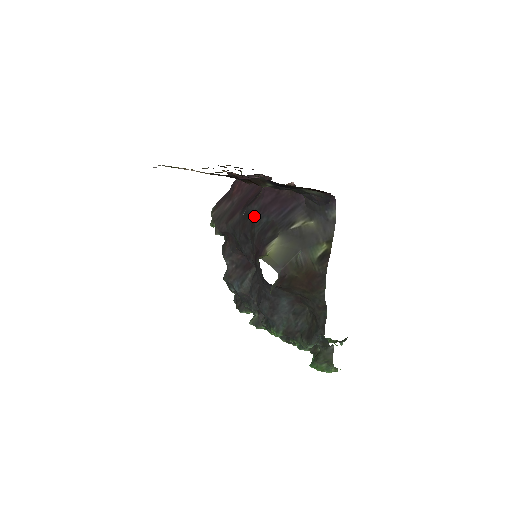
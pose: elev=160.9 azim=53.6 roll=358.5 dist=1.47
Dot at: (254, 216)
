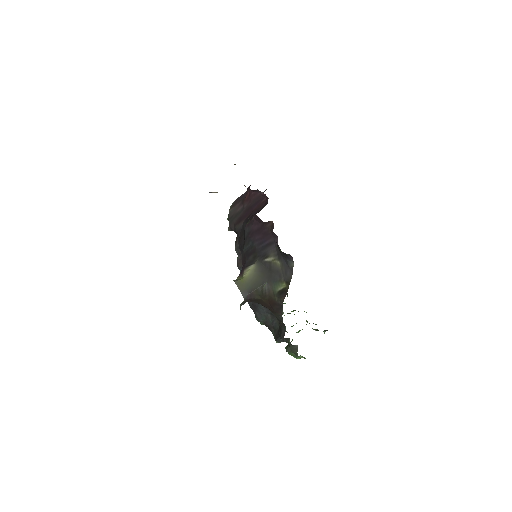
Dot at: (245, 236)
